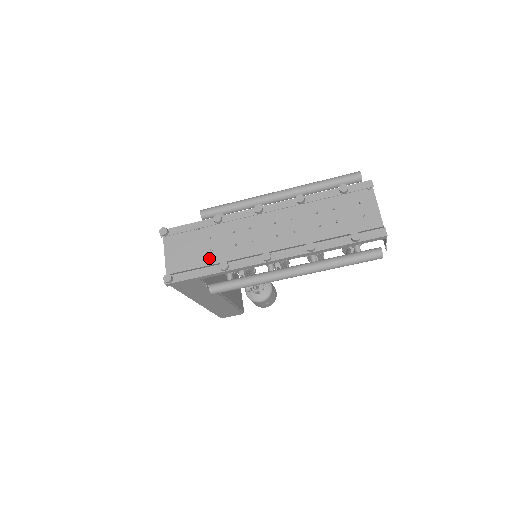
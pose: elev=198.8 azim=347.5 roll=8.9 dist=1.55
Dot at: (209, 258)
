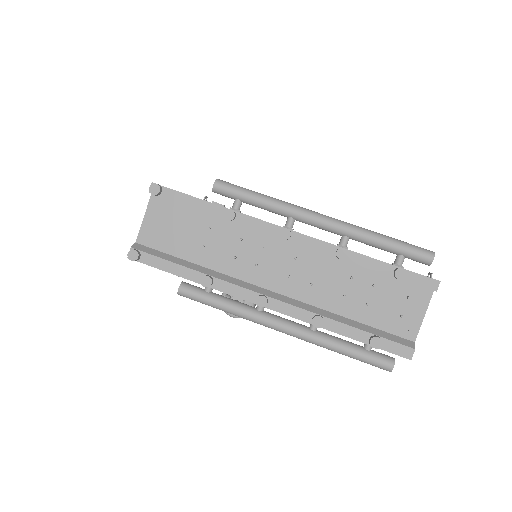
Dot at: (196, 253)
